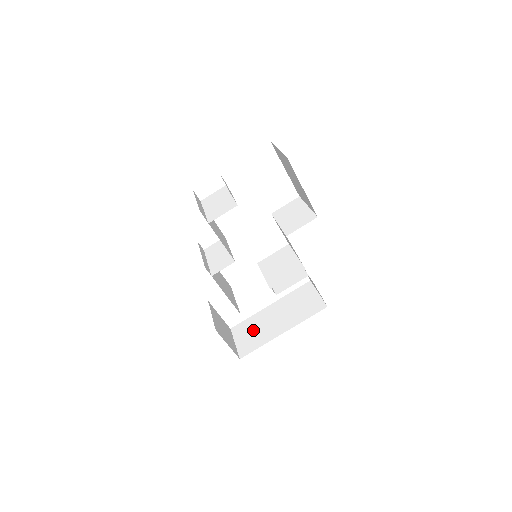
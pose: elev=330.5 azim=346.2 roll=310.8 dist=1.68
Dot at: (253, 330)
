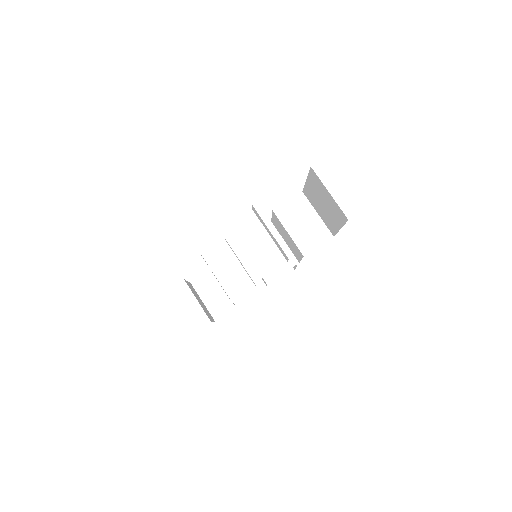
Dot at: (220, 289)
